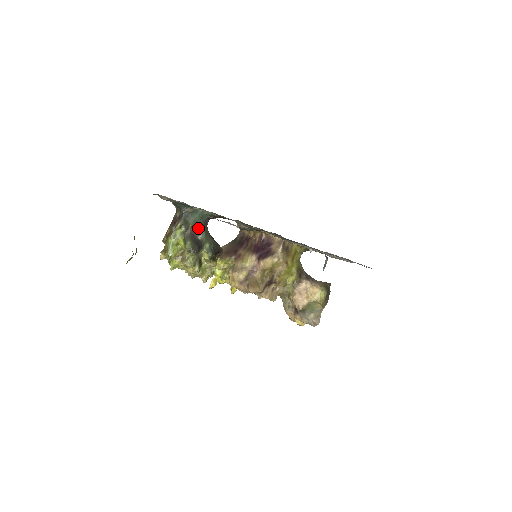
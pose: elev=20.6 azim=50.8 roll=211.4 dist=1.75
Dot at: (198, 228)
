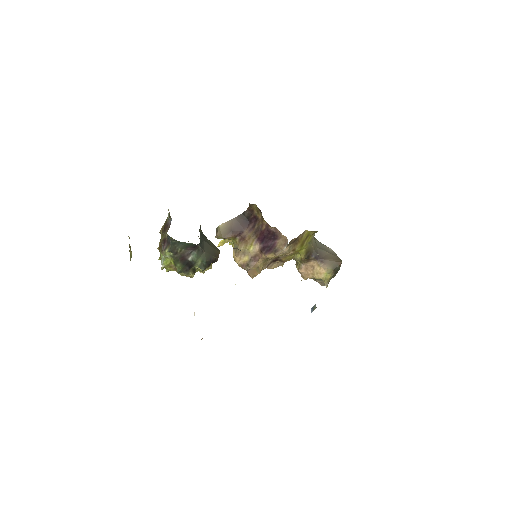
Dot at: (188, 250)
